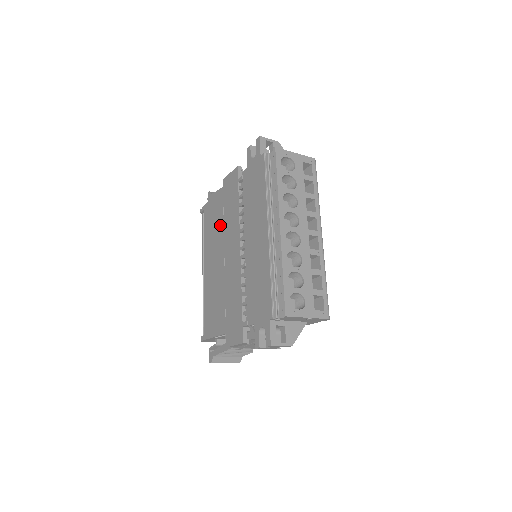
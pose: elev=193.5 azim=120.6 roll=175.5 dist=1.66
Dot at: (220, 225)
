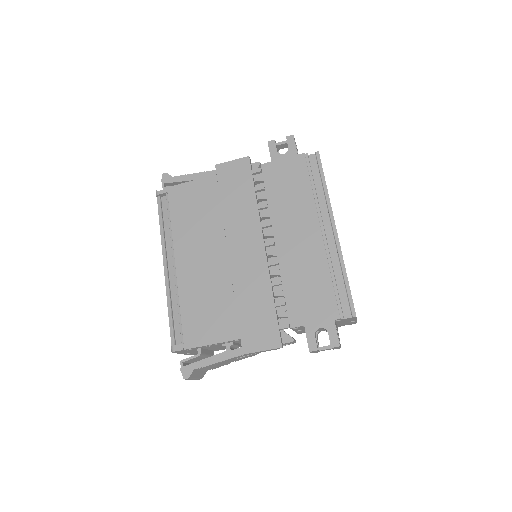
Dot at: (214, 215)
